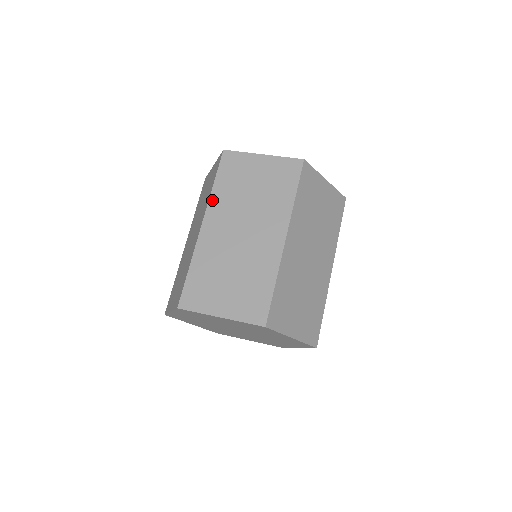
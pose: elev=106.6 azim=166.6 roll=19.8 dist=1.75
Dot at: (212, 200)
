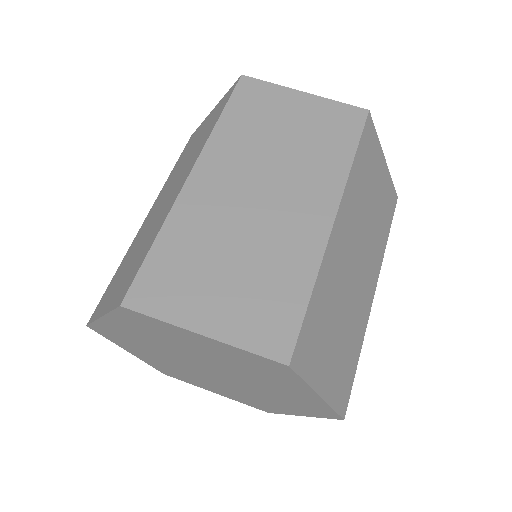
Dot at: (162, 189)
